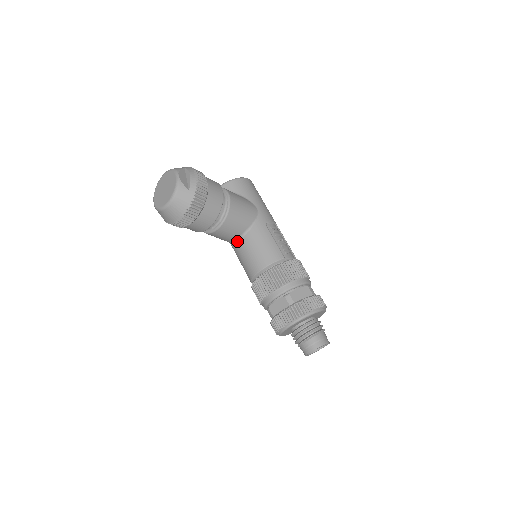
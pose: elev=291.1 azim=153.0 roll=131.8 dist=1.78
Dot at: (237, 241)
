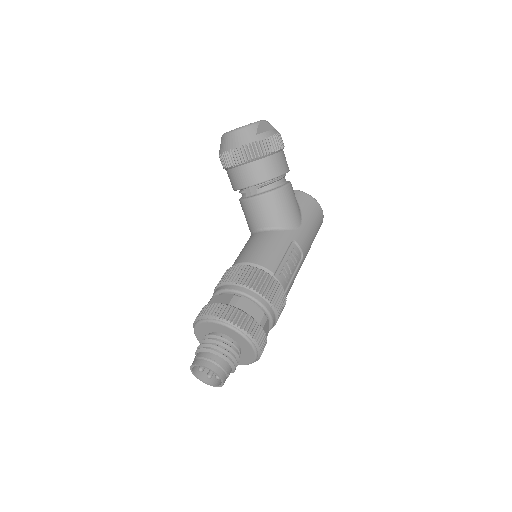
Dot at: (256, 232)
